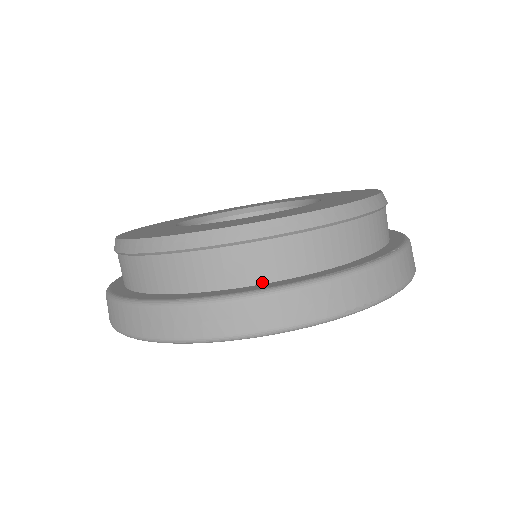
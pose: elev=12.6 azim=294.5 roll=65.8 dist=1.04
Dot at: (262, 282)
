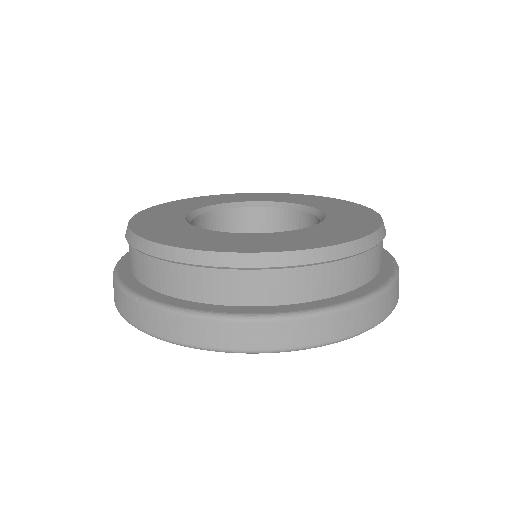
Dot at: (332, 295)
